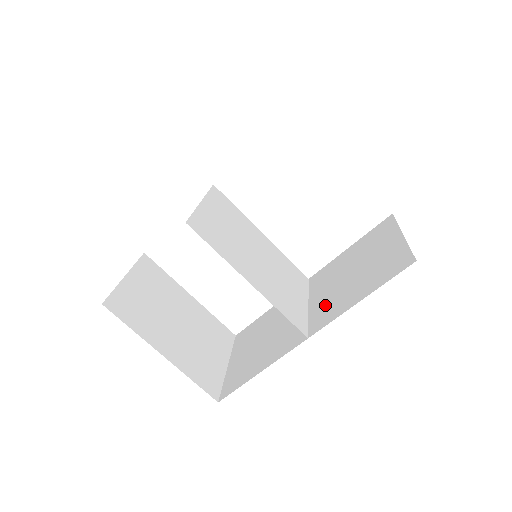
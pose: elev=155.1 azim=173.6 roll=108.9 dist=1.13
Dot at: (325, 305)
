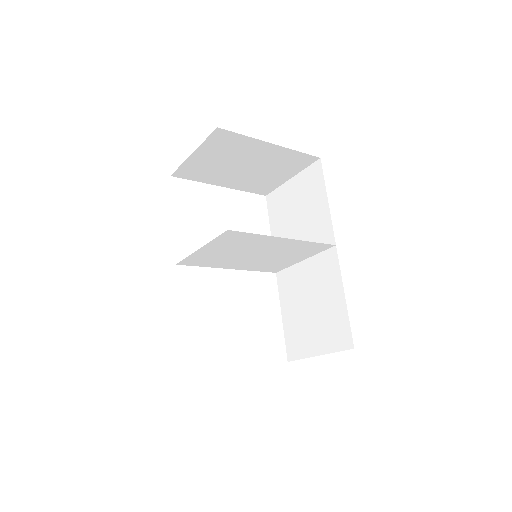
Dot at: (313, 238)
